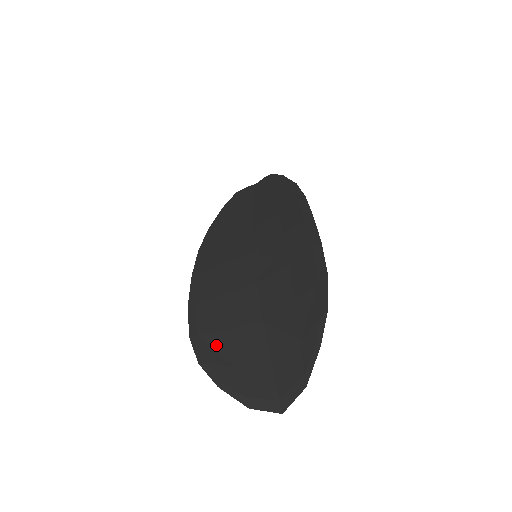
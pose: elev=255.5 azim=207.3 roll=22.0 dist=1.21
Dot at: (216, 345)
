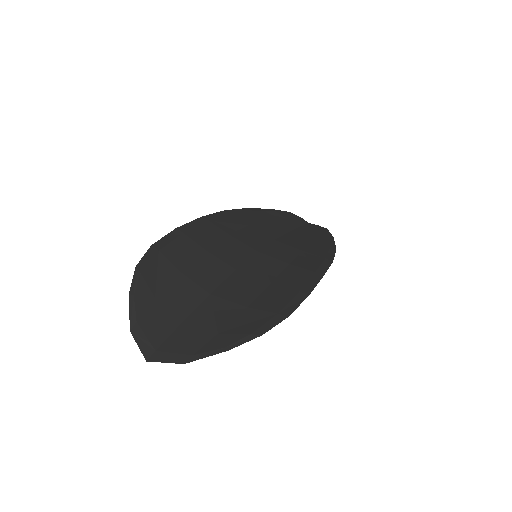
Dot at: (162, 270)
